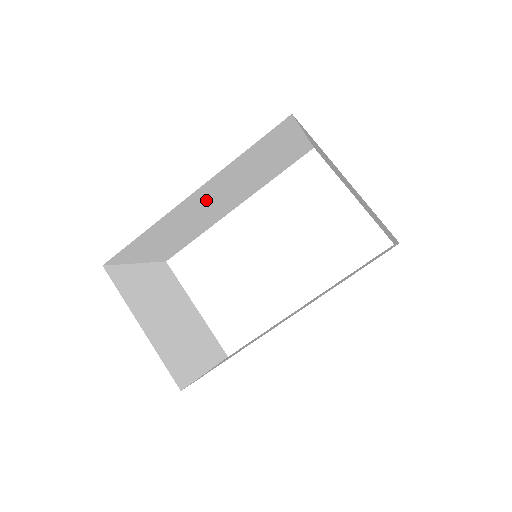
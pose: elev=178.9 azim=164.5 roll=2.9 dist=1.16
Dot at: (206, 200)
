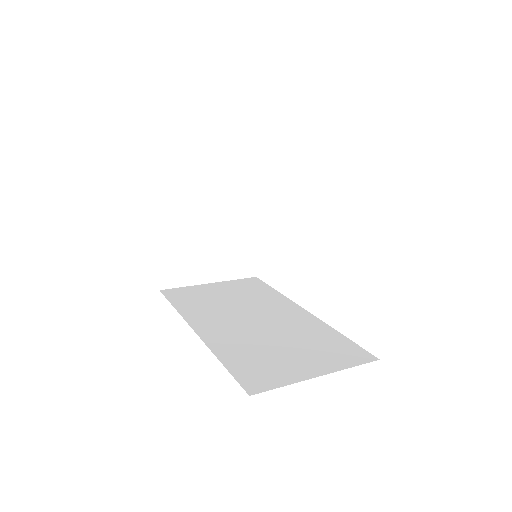
Dot at: occluded
